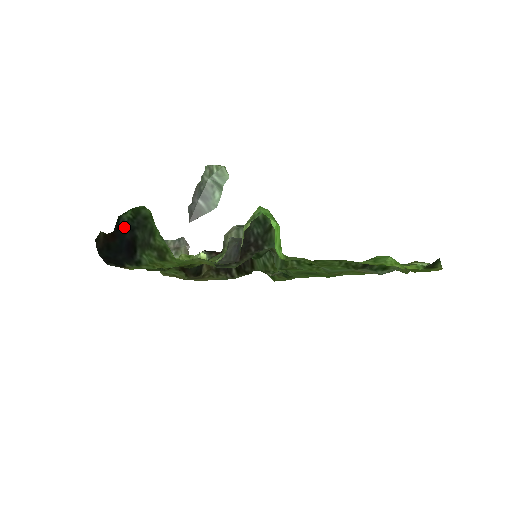
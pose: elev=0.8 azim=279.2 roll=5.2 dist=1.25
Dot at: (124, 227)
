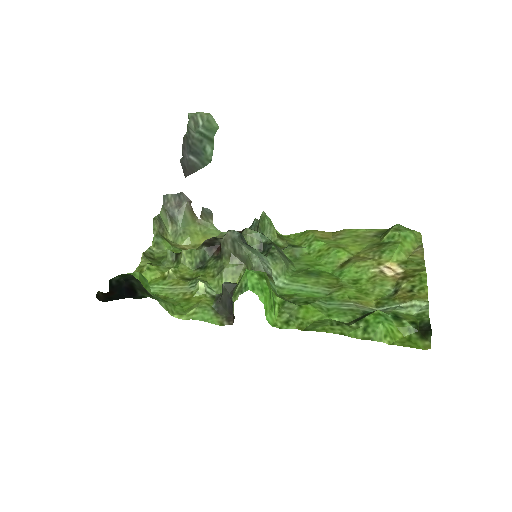
Dot at: (118, 282)
